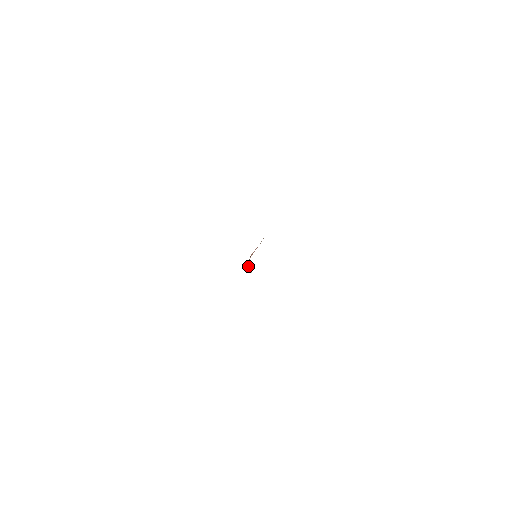
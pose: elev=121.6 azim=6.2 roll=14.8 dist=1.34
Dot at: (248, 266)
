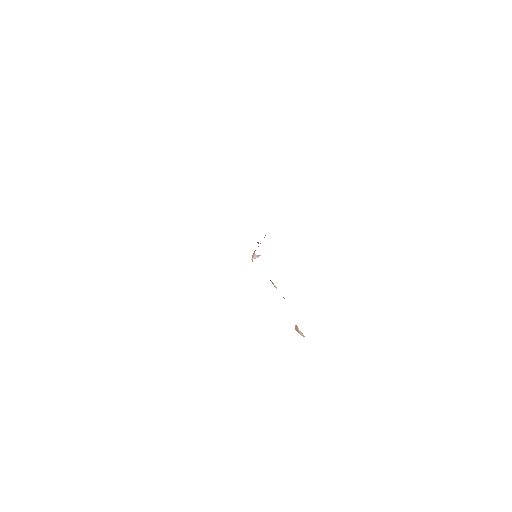
Dot at: (254, 256)
